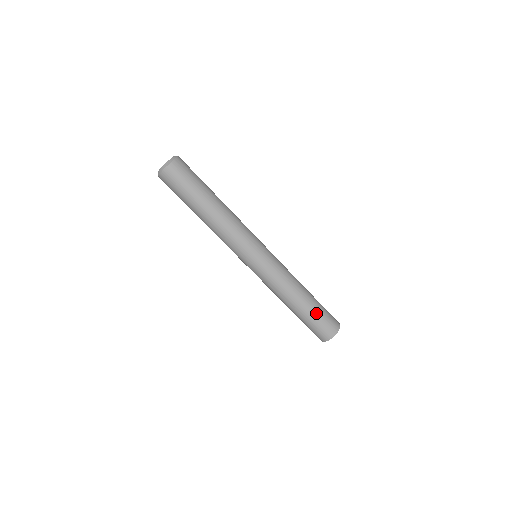
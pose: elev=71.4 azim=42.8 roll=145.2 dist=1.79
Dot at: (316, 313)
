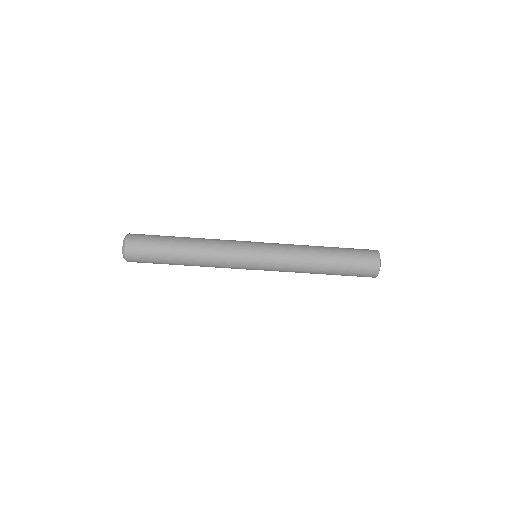
Dot at: (344, 271)
